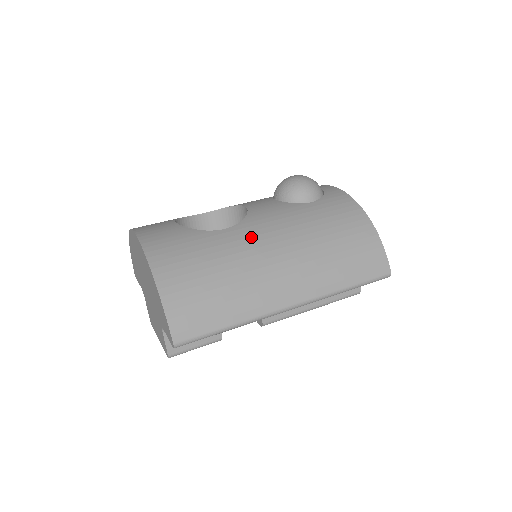
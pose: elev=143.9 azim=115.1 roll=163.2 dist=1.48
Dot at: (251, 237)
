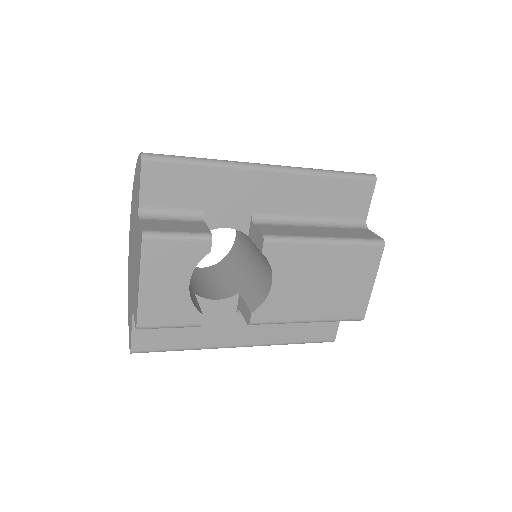
Dot at: occluded
